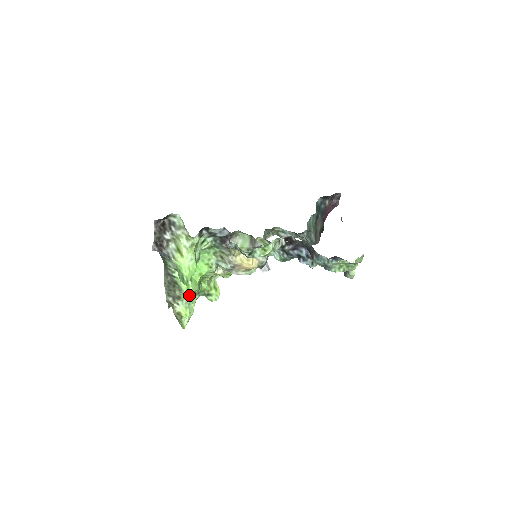
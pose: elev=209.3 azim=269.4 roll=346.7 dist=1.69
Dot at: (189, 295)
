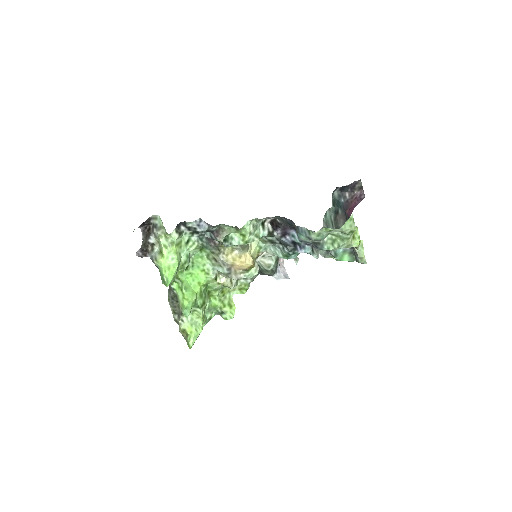
Dot at: (184, 305)
